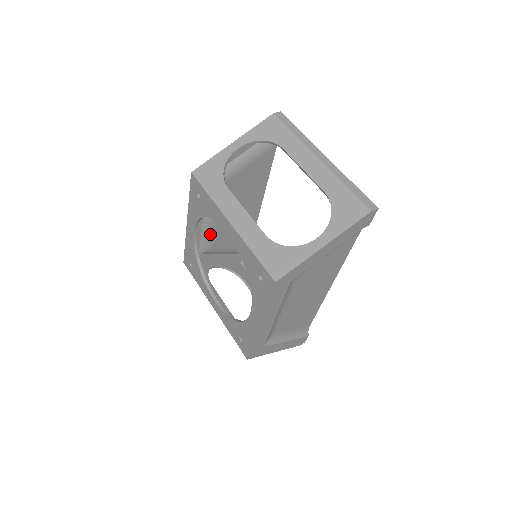
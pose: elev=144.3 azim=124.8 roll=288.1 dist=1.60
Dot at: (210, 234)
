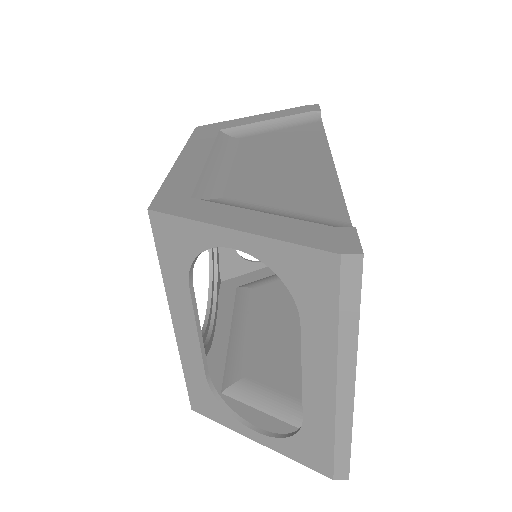
Dot at: (239, 353)
